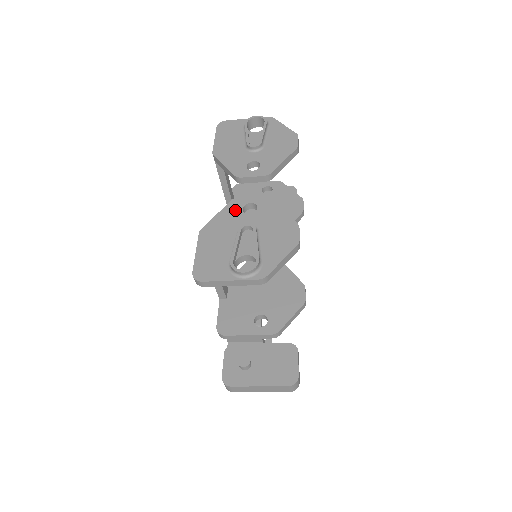
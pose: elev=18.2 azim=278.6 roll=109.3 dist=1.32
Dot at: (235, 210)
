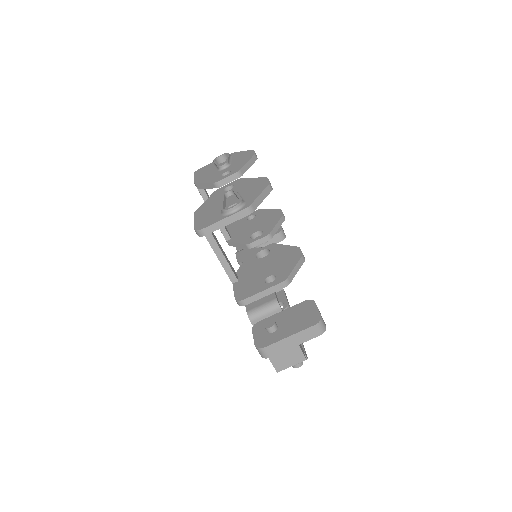
Dot at: (218, 194)
